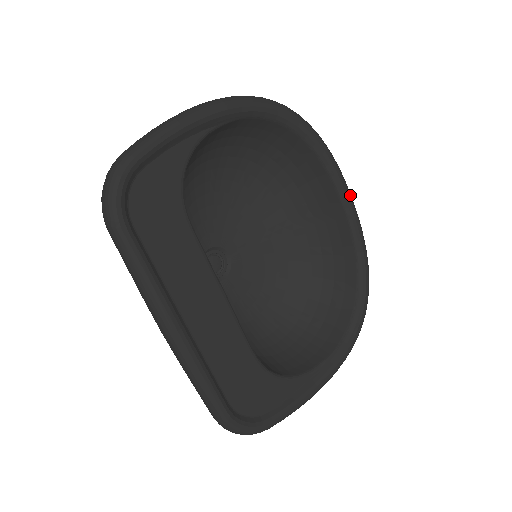
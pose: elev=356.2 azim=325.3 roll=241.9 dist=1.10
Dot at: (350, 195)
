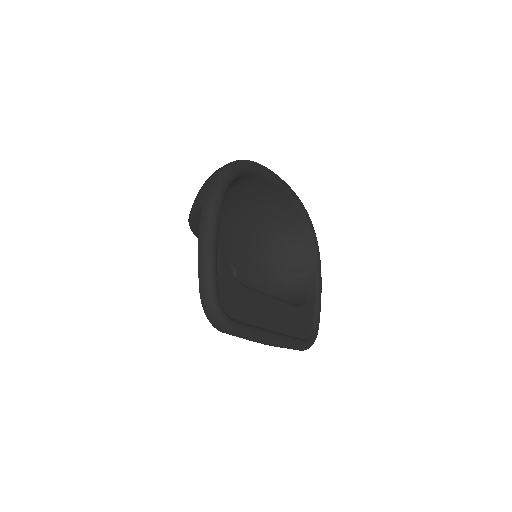
Dot at: (277, 176)
